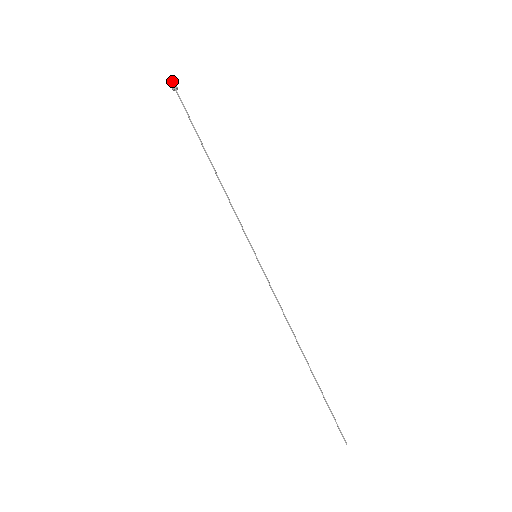
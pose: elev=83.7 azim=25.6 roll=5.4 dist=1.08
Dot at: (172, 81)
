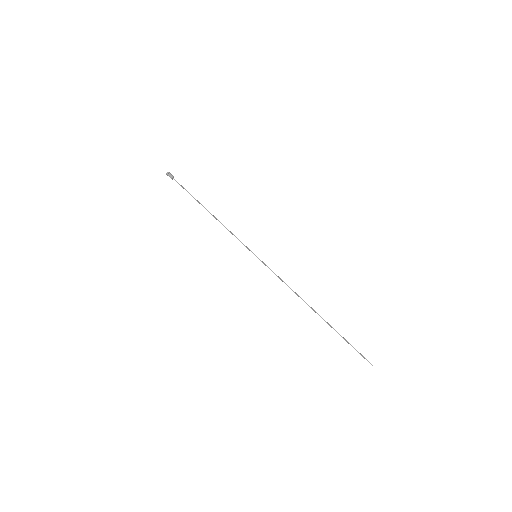
Dot at: (170, 174)
